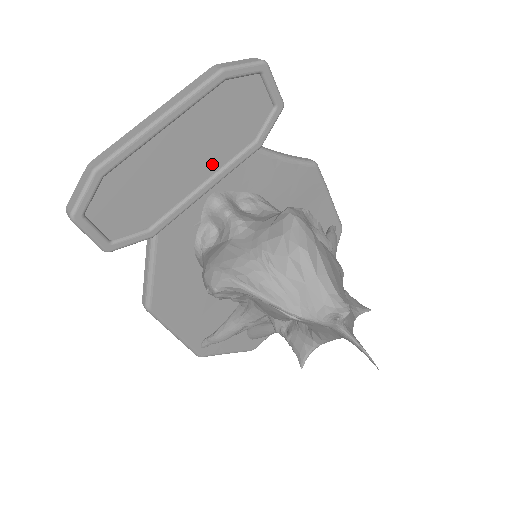
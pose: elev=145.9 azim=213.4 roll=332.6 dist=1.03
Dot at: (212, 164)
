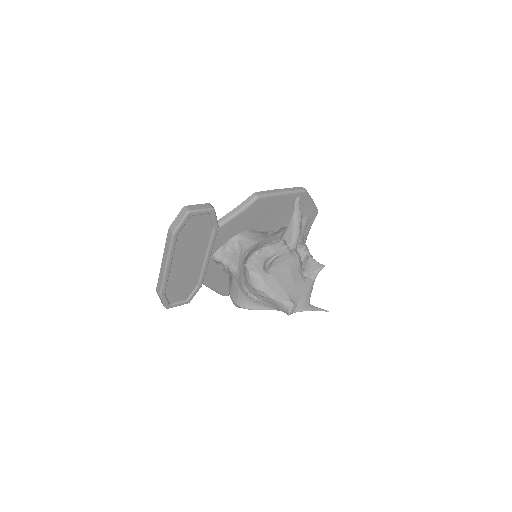
Dot at: (202, 251)
